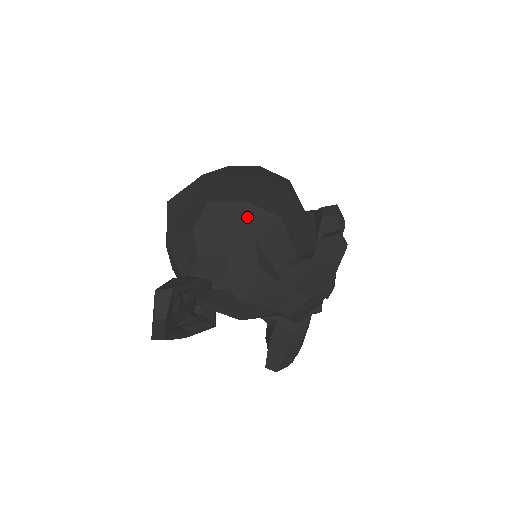
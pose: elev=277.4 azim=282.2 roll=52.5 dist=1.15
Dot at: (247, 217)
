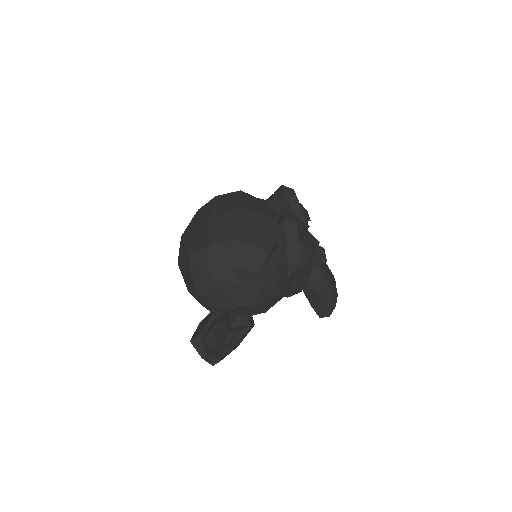
Dot at: (216, 255)
